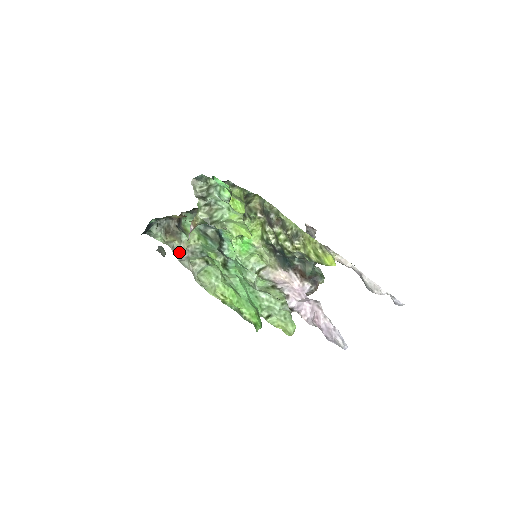
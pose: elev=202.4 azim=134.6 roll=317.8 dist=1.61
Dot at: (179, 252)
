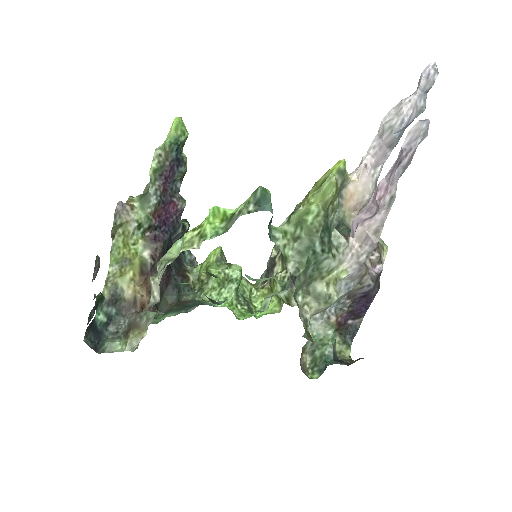
Dot at: occluded
